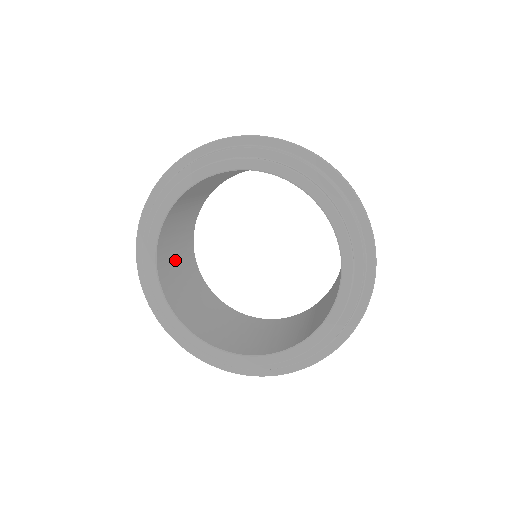
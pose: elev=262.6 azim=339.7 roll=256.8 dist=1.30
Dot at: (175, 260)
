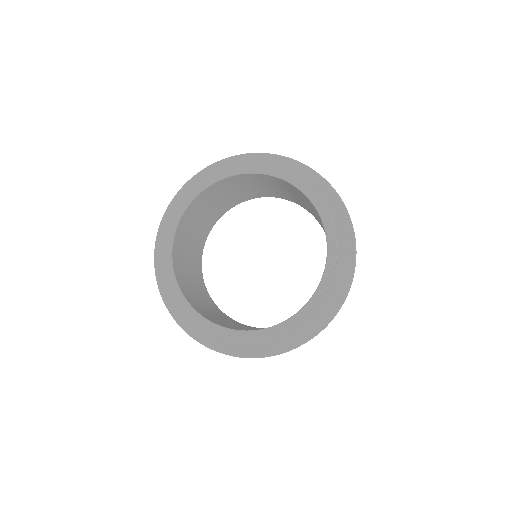
Dot at: (203, 306)
